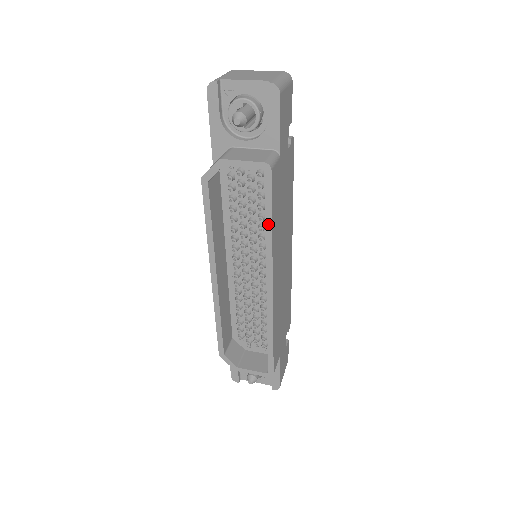
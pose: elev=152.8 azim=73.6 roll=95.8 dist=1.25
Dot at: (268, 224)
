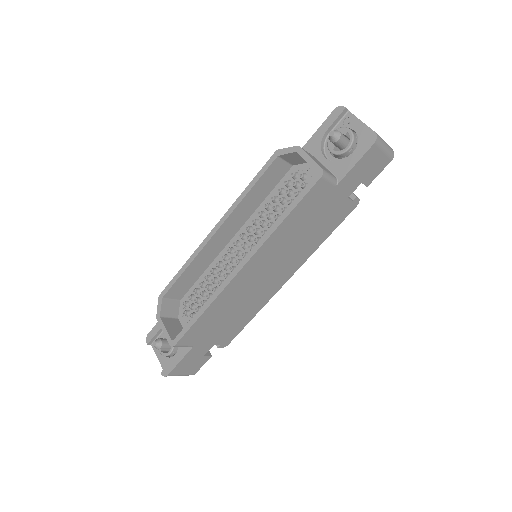
Dot at: (284, 215)
